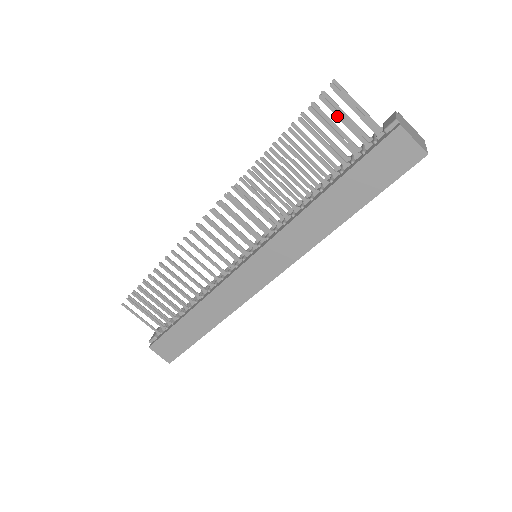
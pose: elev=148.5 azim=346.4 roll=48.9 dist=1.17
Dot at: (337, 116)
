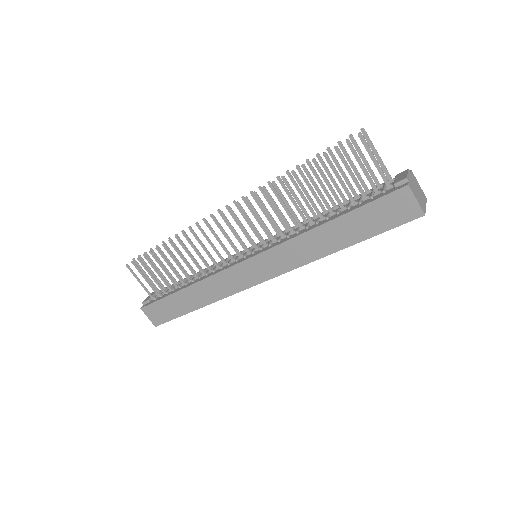
Dot at: (357, 161)
